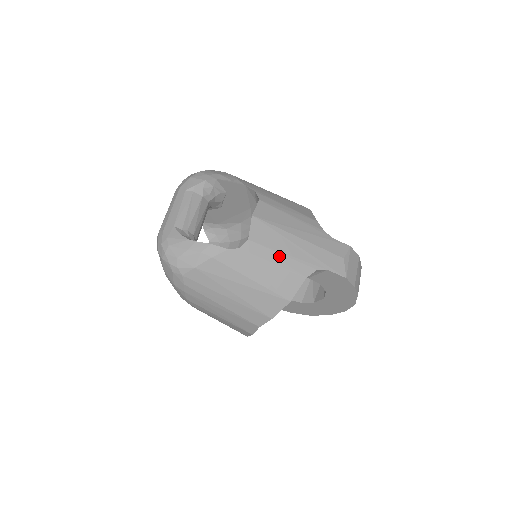
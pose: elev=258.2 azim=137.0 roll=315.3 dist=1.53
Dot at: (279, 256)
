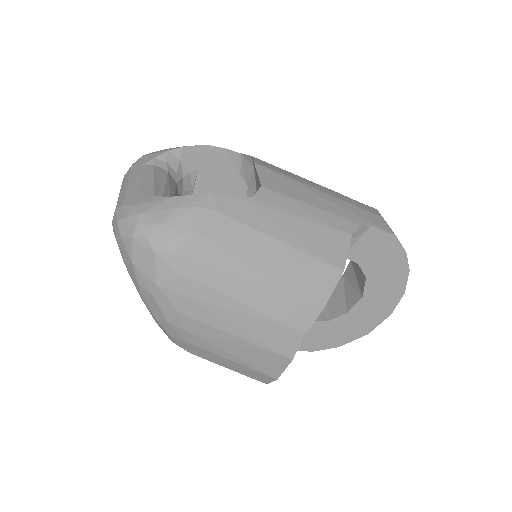
Dot at: (308, 208)
